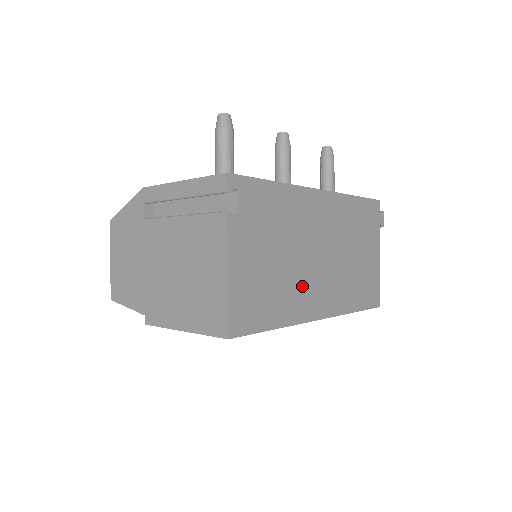
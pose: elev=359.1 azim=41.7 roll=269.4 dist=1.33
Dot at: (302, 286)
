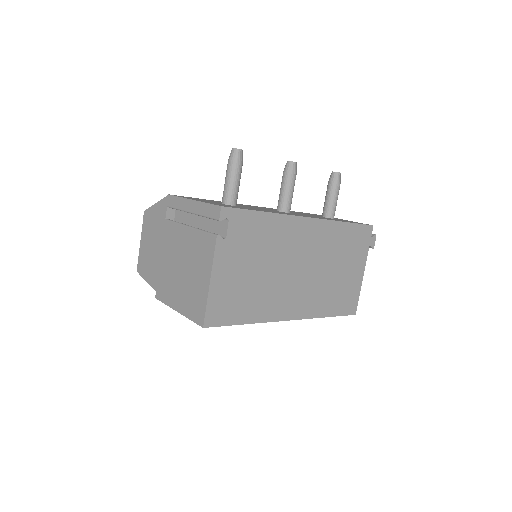
Dot at: (277, 293)
